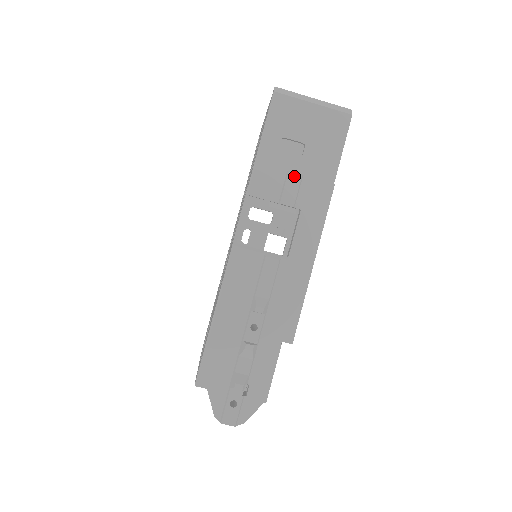
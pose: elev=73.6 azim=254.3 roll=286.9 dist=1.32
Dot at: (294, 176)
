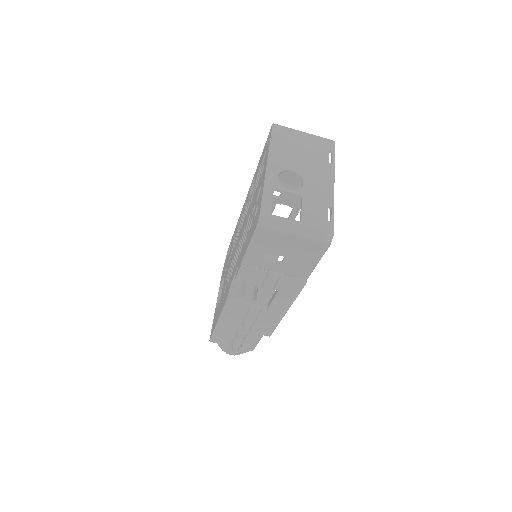
Dot at: (273, 277)
